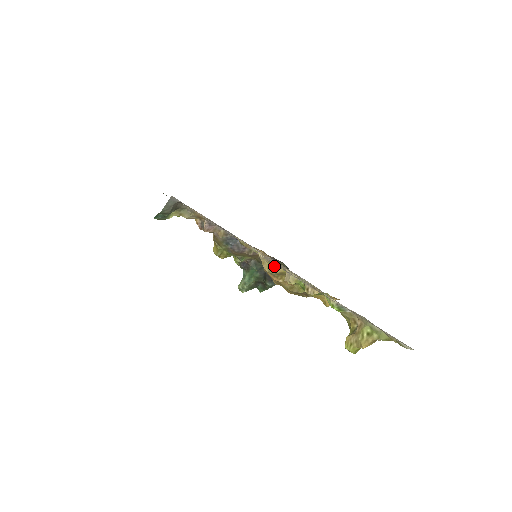
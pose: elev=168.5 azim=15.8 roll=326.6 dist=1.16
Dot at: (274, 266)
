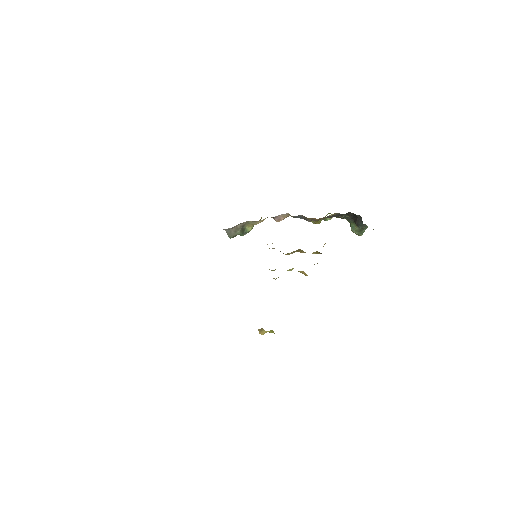
Dot at: occluded
